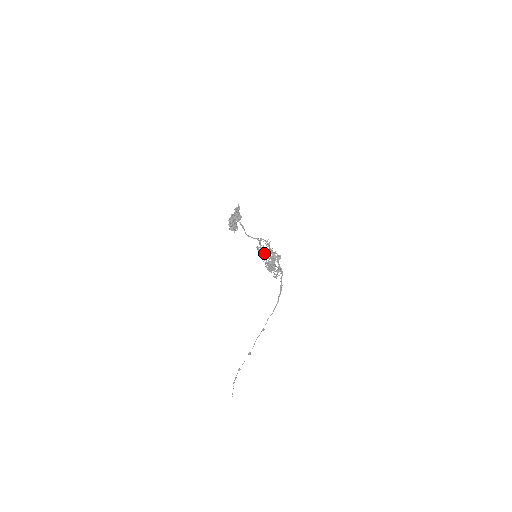
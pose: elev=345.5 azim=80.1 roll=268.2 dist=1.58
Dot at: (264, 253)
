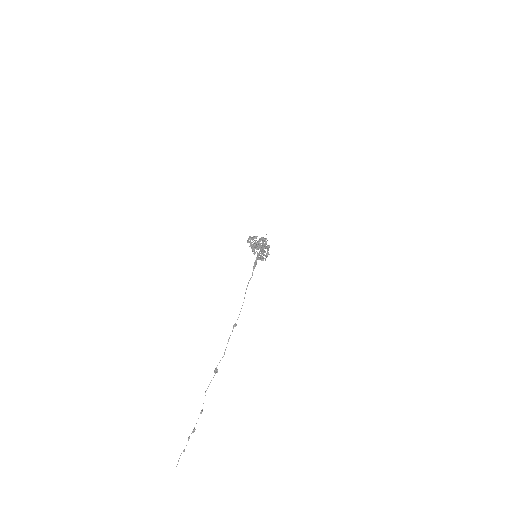
Dot at: occluded
